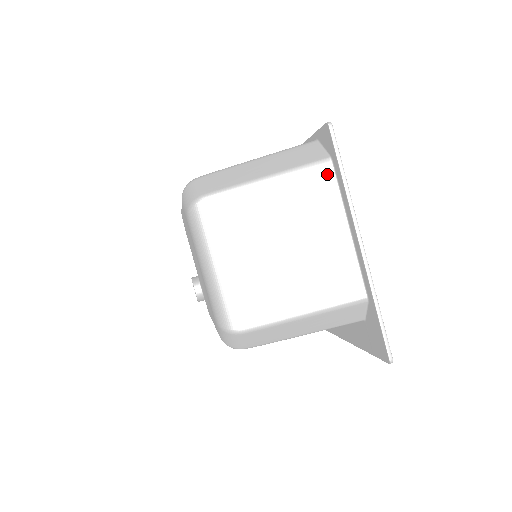
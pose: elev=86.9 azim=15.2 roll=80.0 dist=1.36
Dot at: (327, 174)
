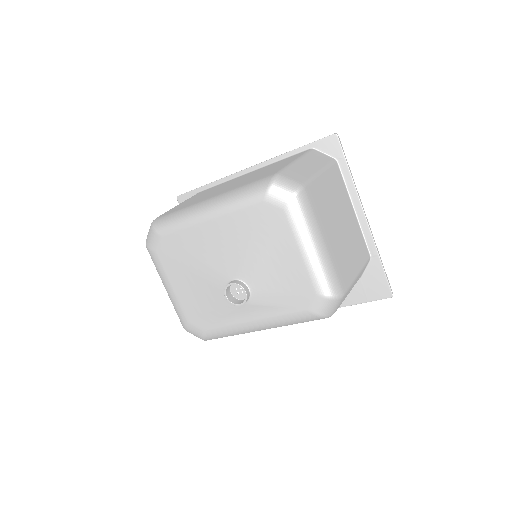
Dot at: (338, 171)
